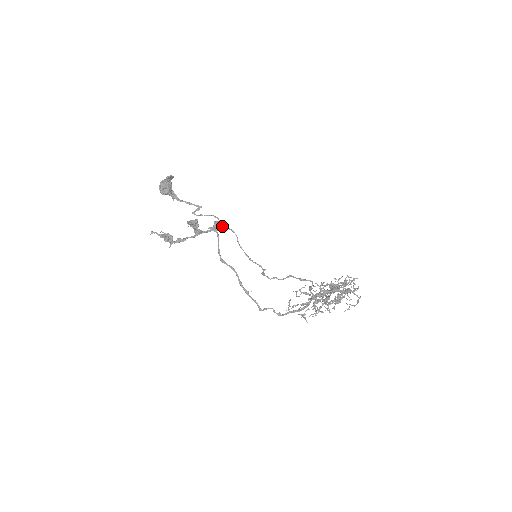
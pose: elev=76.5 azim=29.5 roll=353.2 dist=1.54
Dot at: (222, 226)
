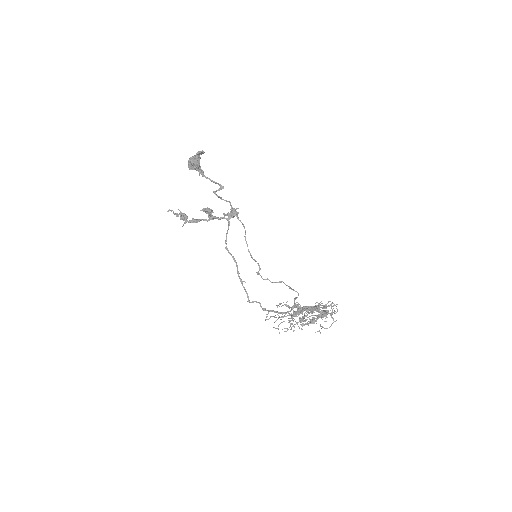
Dot at: occluded
